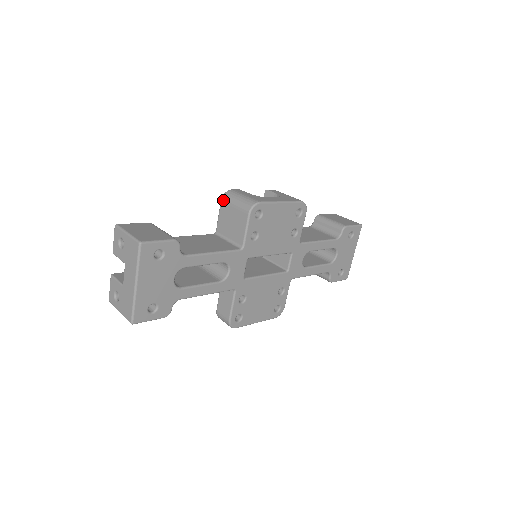
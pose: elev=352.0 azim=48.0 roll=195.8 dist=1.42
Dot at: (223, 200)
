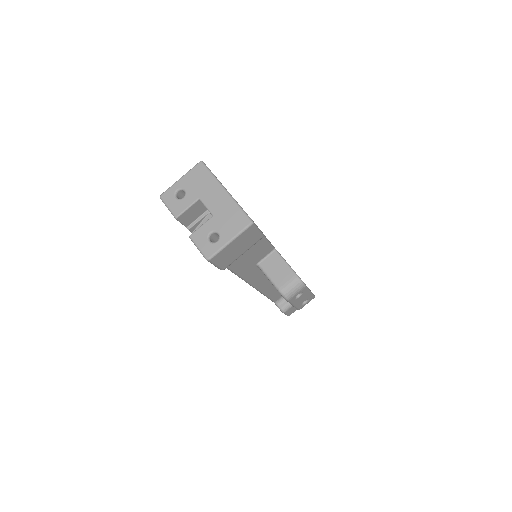
Dot at: occluded
